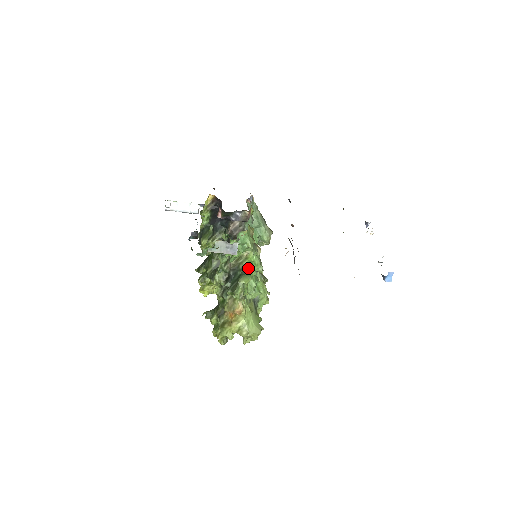
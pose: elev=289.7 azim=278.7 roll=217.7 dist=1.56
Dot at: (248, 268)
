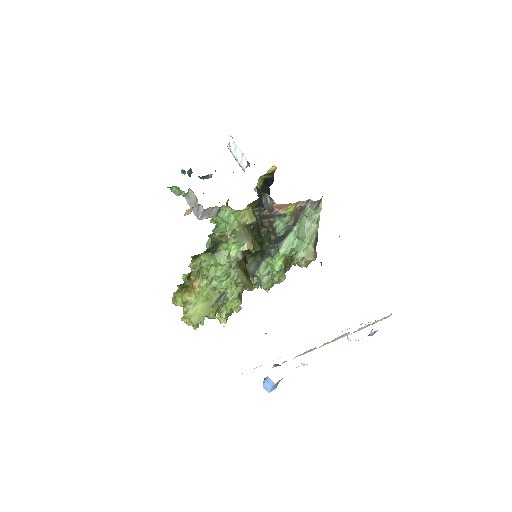
Dot at: (222, 252)
